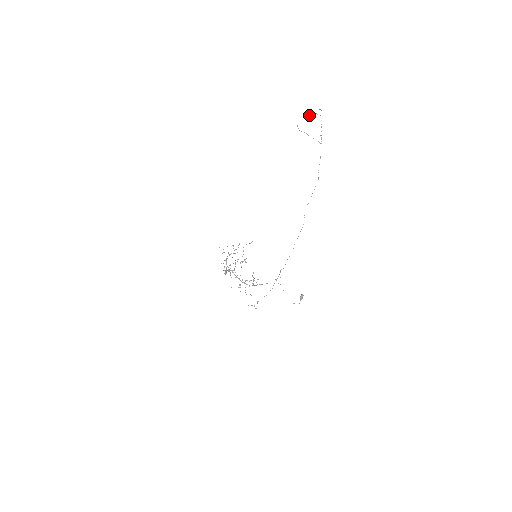
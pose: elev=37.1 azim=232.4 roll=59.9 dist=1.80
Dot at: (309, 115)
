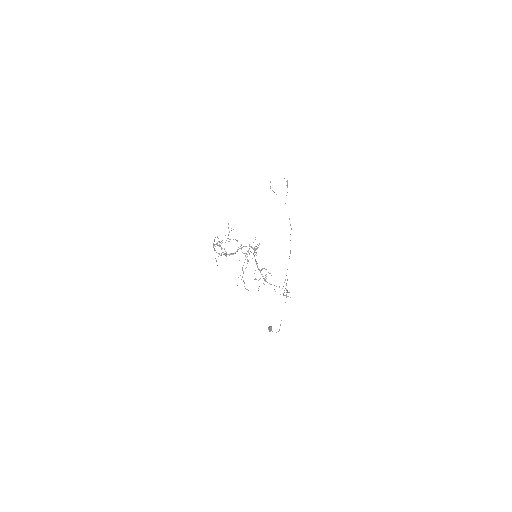
Dot at: (284, 178)
